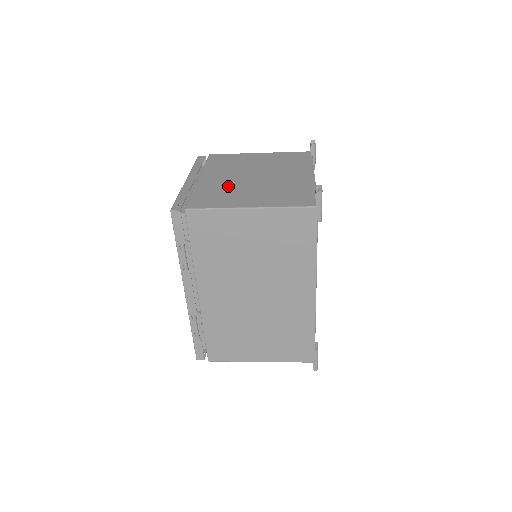
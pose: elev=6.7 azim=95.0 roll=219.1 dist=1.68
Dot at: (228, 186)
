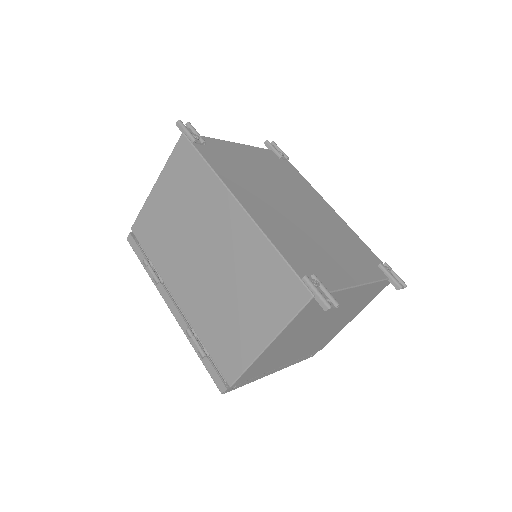
Dot at: occluded
